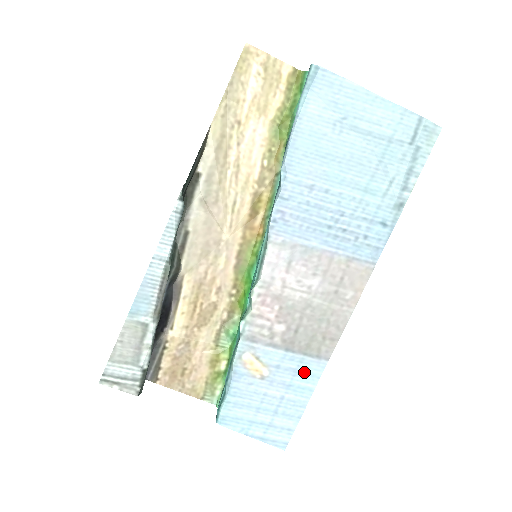
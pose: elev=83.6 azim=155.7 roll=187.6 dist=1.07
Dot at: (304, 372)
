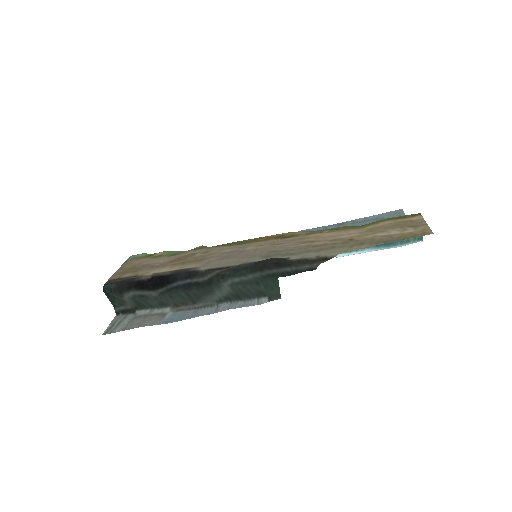
Dot at: occluded
